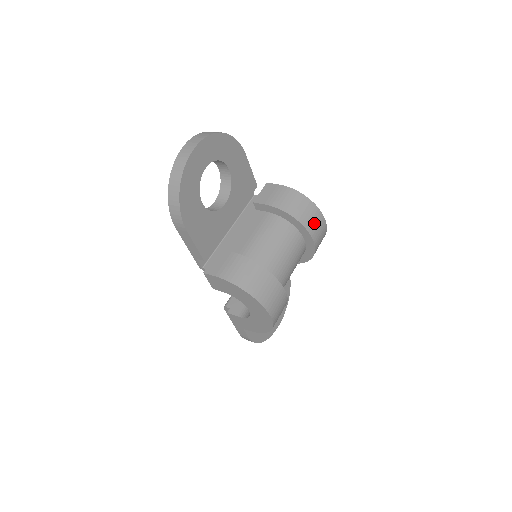
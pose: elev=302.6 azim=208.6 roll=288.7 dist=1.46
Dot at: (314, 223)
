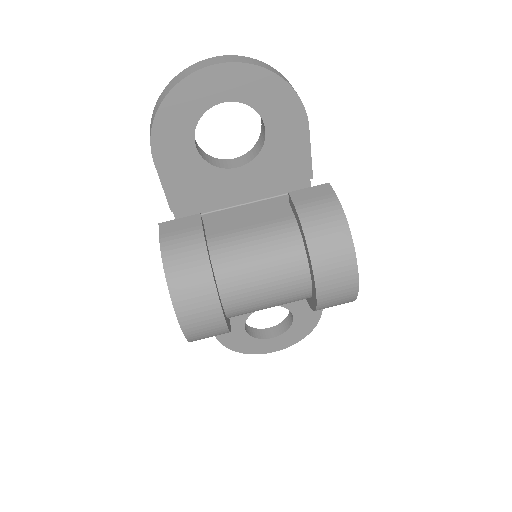
Dot at: (333, 271)
